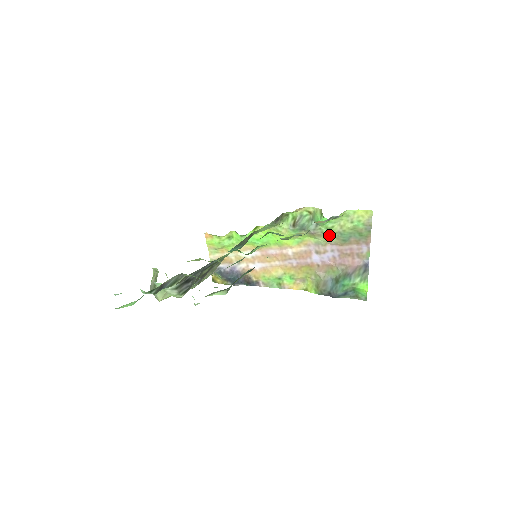
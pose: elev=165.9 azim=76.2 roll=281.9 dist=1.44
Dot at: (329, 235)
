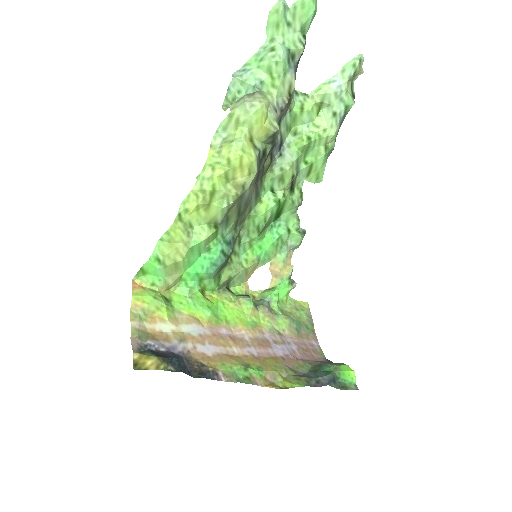
Dot at: (282, 320)
